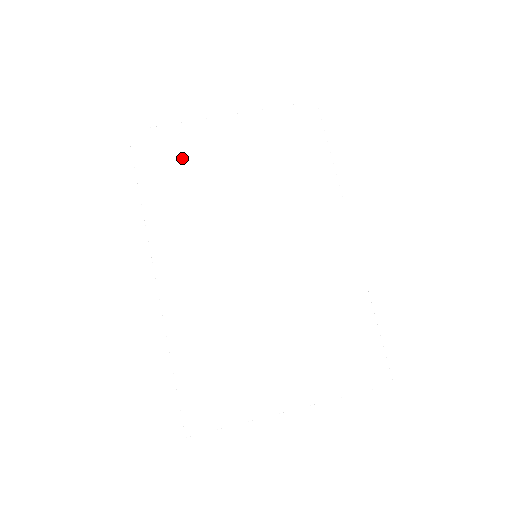
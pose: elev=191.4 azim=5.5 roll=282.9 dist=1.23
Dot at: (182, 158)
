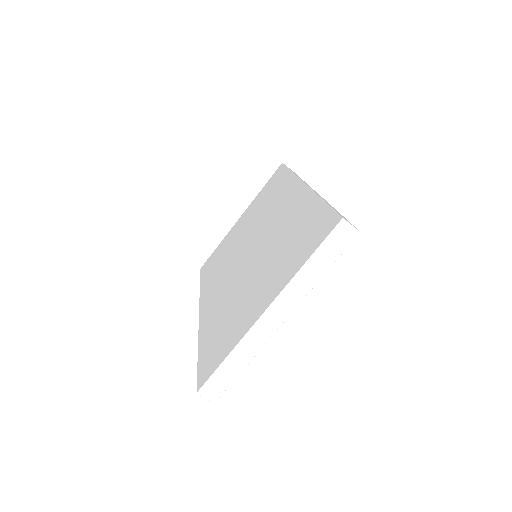
Dot at: (220, 253)
